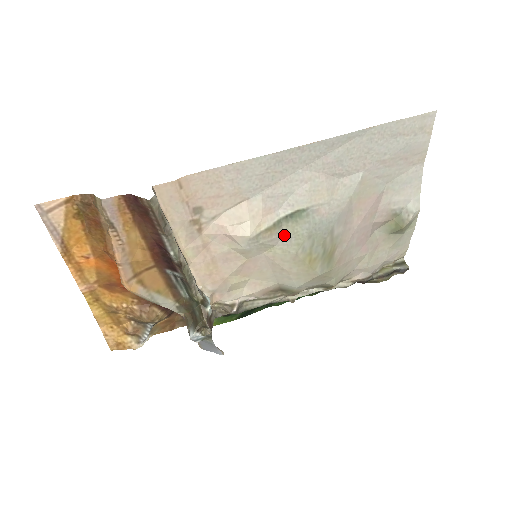
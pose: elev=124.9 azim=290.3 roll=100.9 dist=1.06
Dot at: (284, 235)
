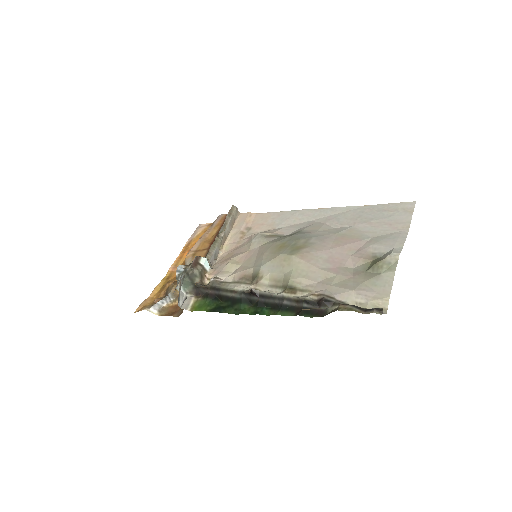
Dot at: (278, 238)
